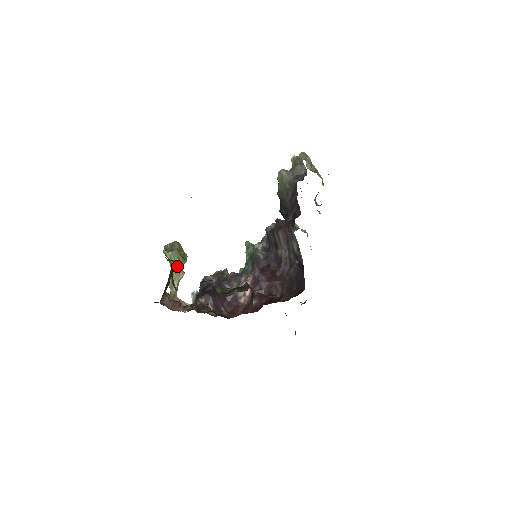
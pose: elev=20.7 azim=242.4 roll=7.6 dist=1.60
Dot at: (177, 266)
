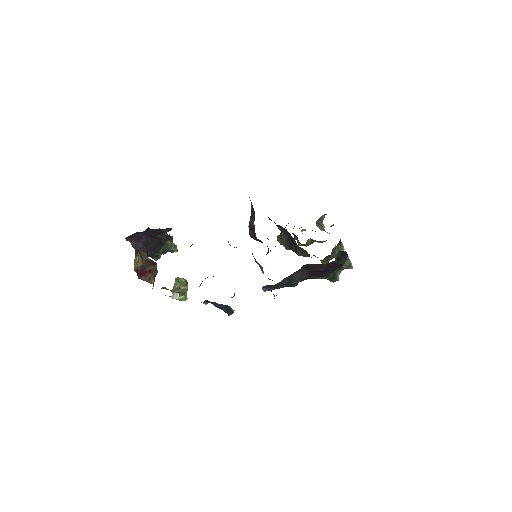
Dot at: occluded
